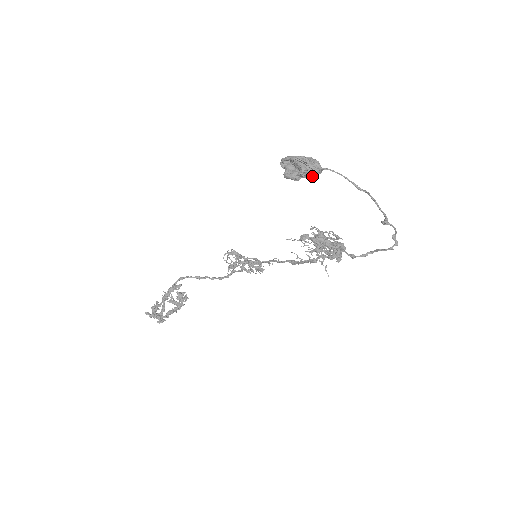
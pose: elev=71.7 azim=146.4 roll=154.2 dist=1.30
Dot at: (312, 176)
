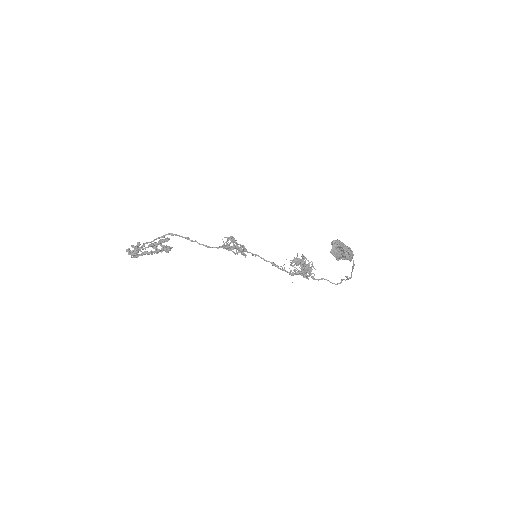
Dot at: occluded
